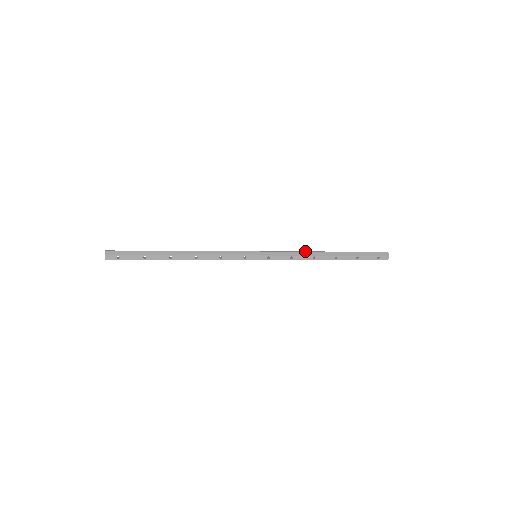
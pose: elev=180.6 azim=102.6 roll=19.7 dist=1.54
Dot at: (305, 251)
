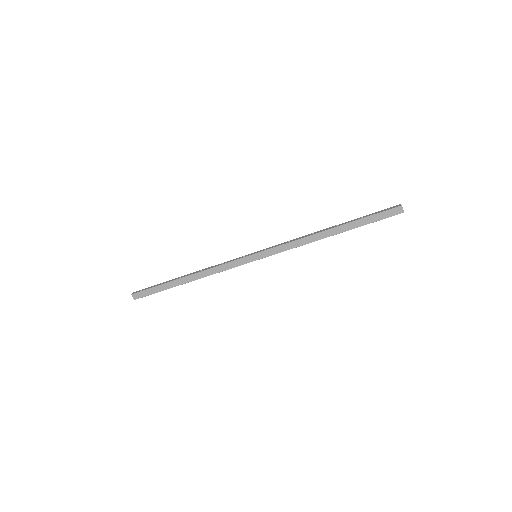
Dot at: occluded
